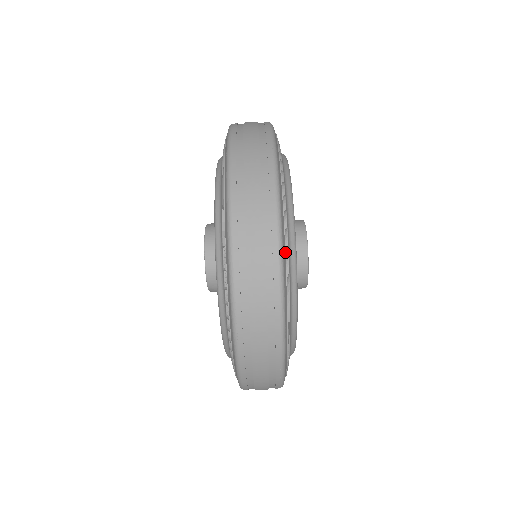
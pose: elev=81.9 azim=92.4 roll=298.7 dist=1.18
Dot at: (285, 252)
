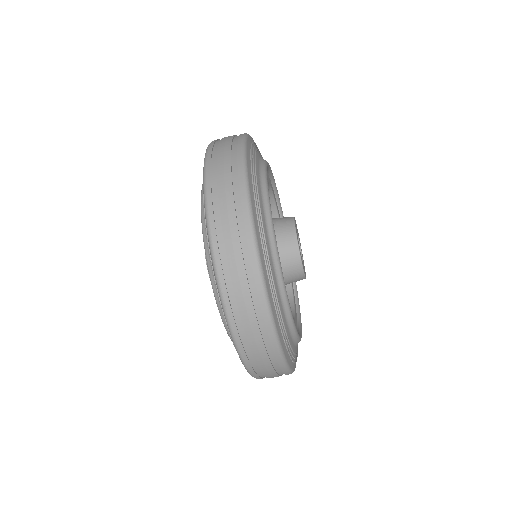
Dot at: (259, 230)
